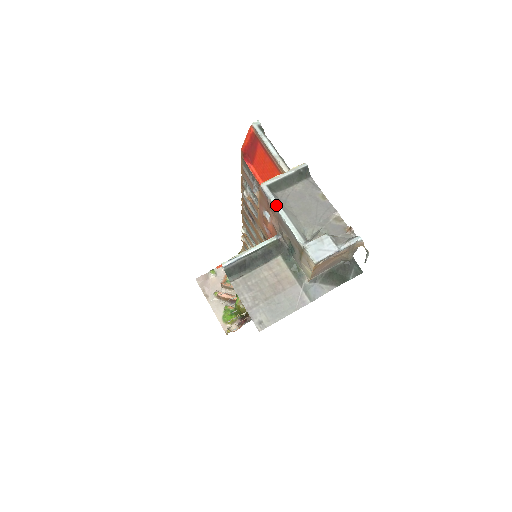
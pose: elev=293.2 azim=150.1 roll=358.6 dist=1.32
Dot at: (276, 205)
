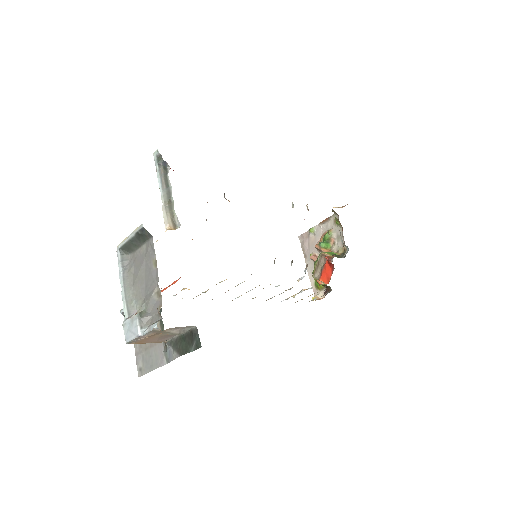
Dot at: (120, 272)
